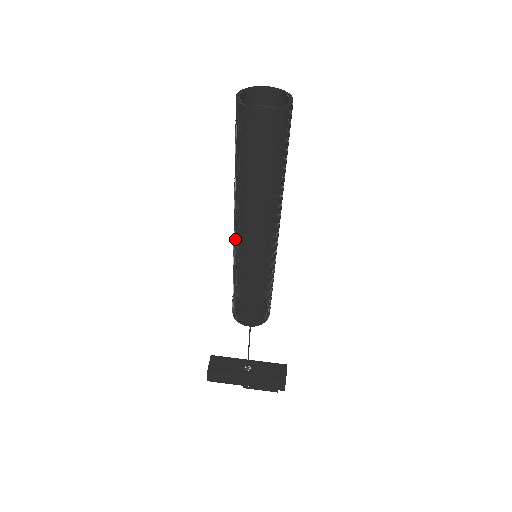
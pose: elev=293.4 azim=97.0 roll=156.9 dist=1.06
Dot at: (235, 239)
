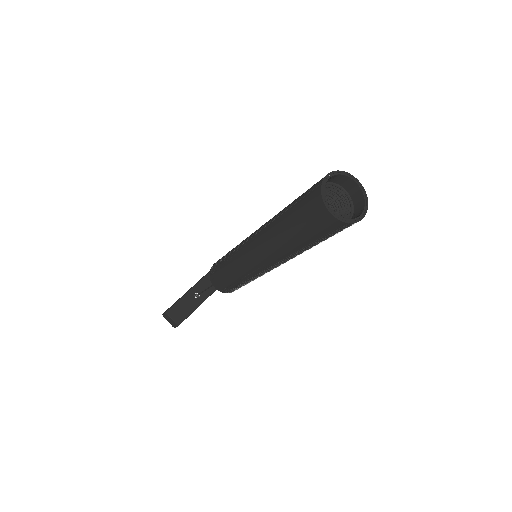
Dot at: (263, 268)
